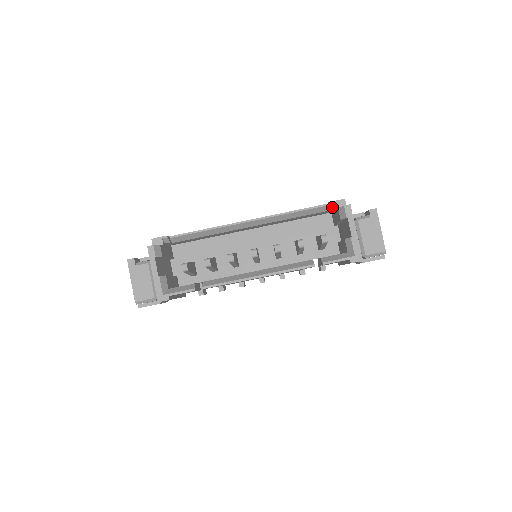
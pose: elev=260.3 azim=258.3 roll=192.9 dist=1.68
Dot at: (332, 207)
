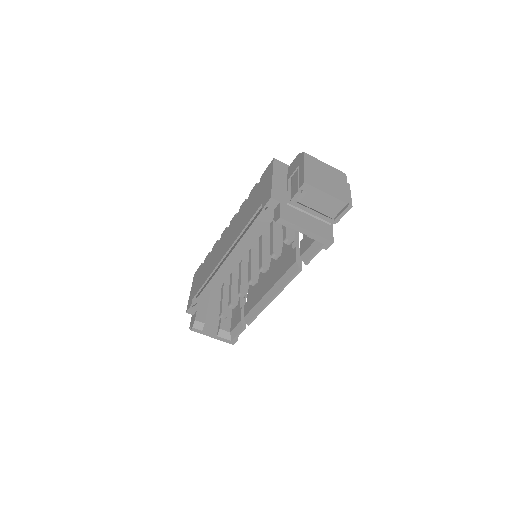
Dot at: occluded
